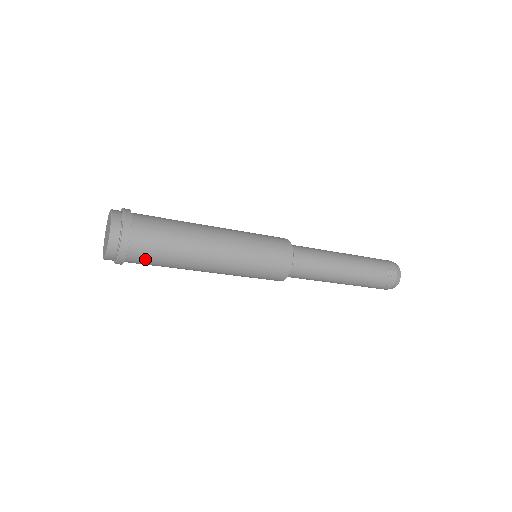
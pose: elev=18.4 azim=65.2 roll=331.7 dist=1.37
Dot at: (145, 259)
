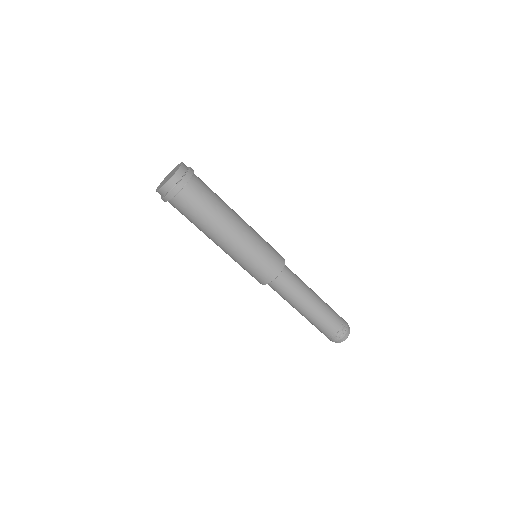
Dot at: (182, 209)
